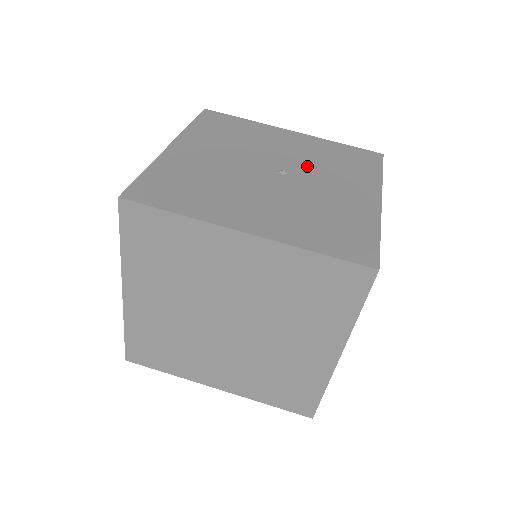
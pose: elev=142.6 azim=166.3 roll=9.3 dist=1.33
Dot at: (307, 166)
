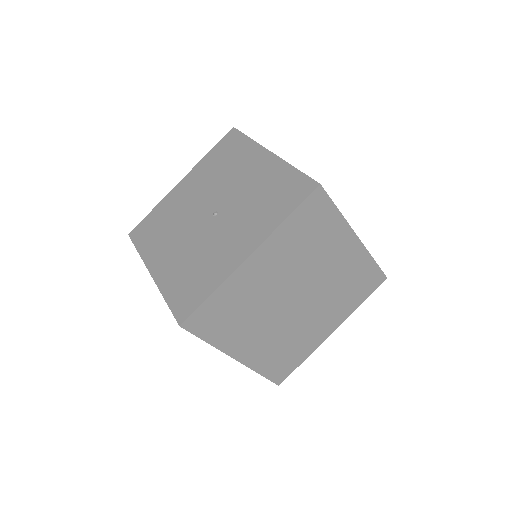
Dot at: (237, 205)
